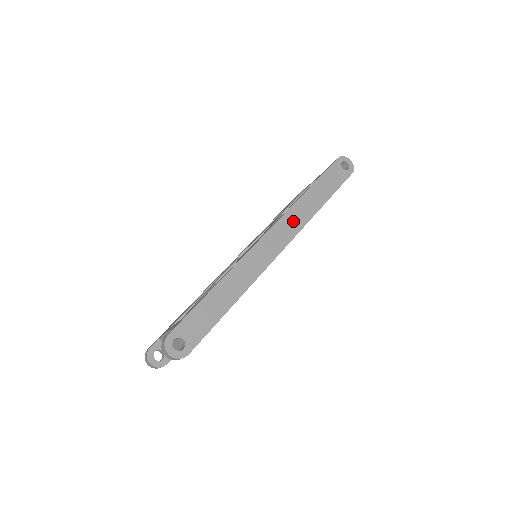
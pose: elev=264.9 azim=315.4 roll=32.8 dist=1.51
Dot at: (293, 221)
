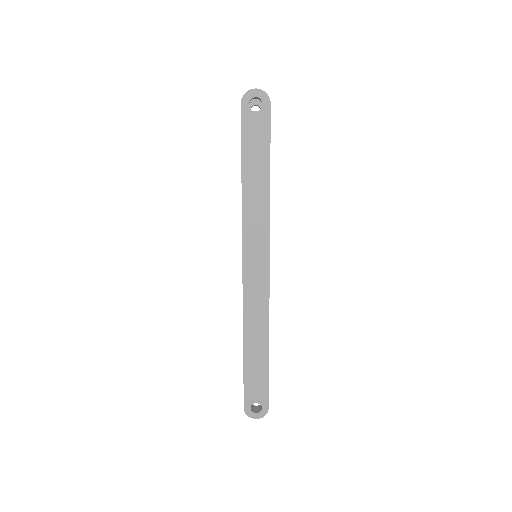
Dot at: (255, 234)
